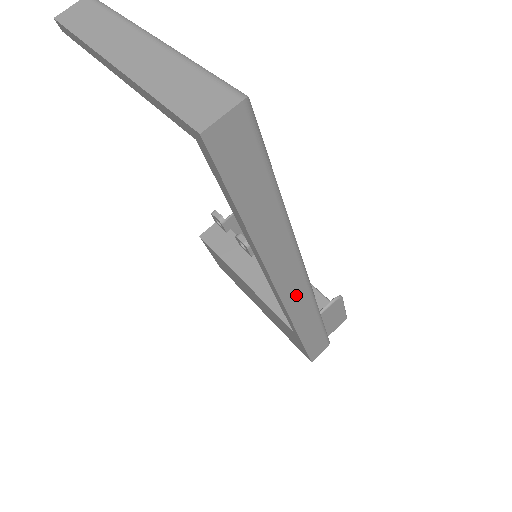
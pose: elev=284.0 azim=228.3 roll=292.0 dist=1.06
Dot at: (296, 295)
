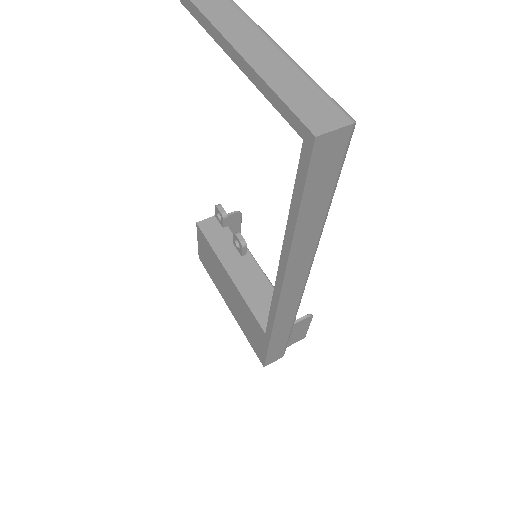
Dot at: (290, 300)
